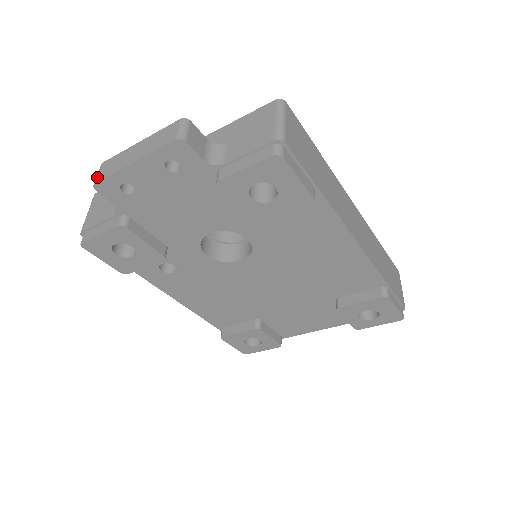
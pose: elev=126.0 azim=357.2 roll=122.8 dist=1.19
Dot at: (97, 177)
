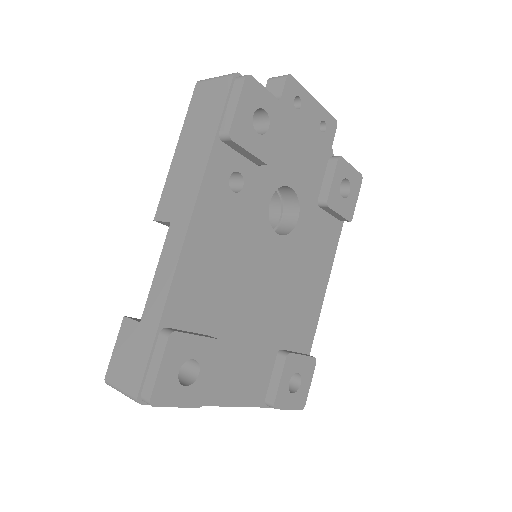
Dot at: occluded
